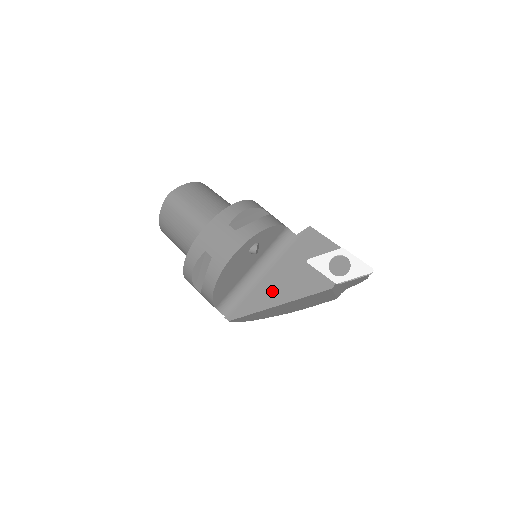
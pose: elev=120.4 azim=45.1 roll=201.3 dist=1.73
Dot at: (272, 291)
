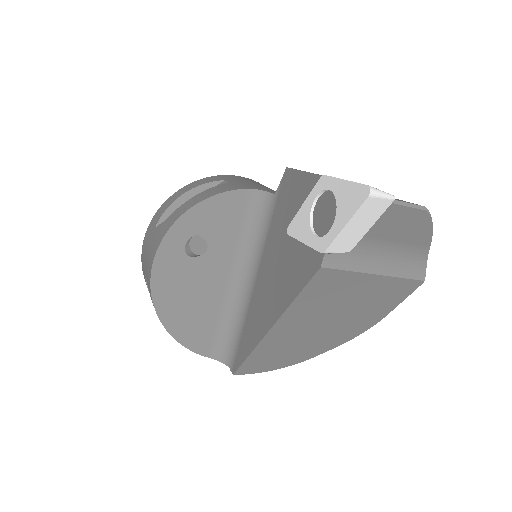
Dot at: (262, 307)
